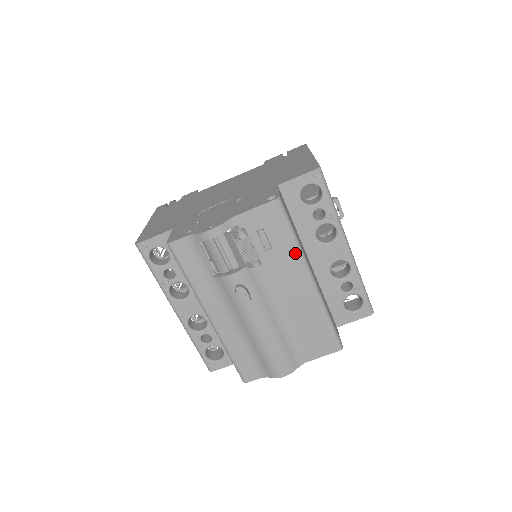
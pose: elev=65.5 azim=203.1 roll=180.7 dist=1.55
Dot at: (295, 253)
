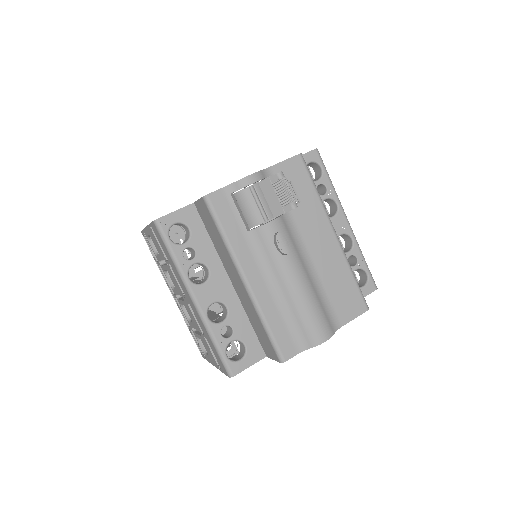
Dot at: (319, 206)
